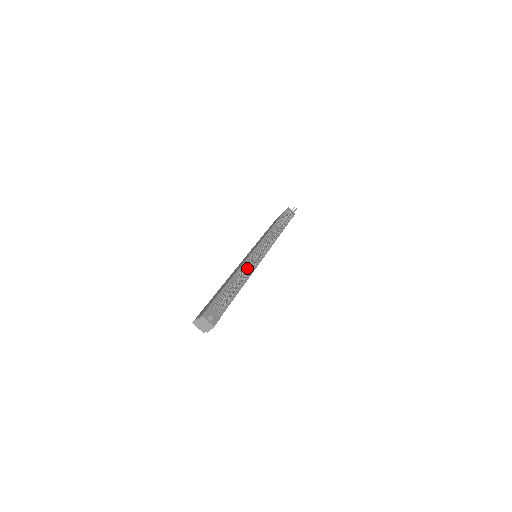
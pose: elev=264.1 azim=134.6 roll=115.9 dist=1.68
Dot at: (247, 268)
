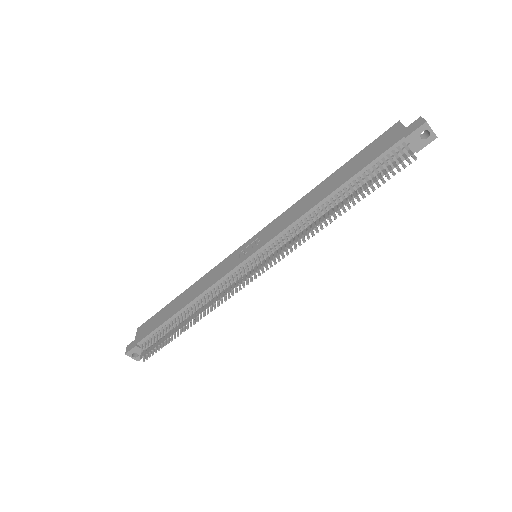
Dot at: (192, 318)
